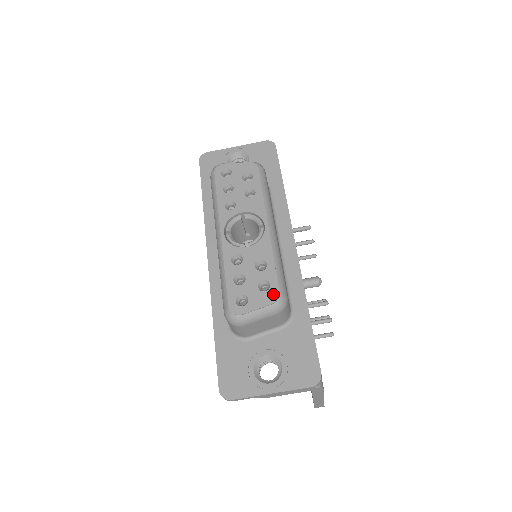
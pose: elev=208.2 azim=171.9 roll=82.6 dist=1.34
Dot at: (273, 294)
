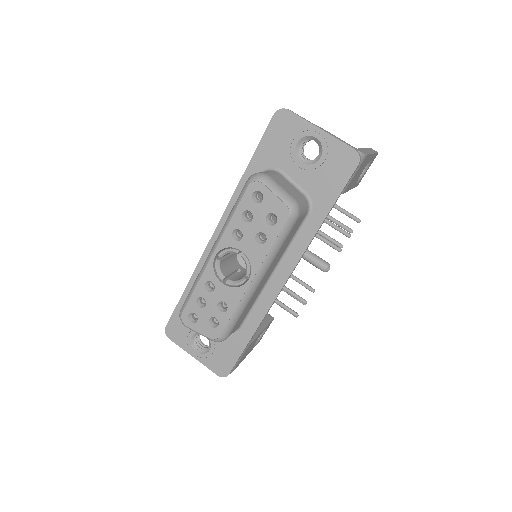
Dot at: (215, 333)
